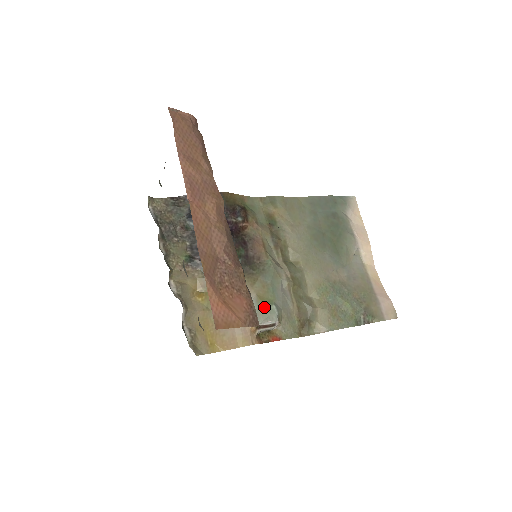
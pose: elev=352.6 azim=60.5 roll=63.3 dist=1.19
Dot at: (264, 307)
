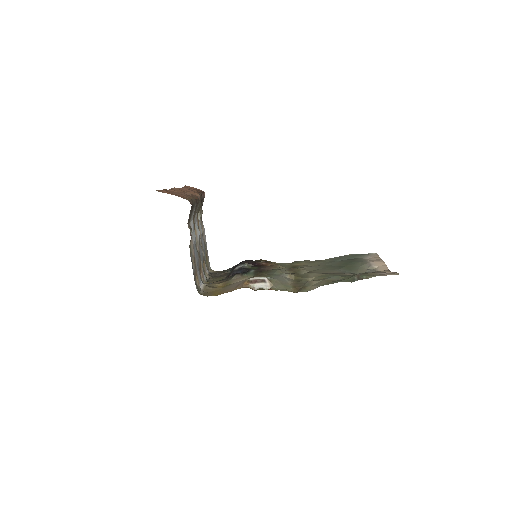
Dot at: occluded
